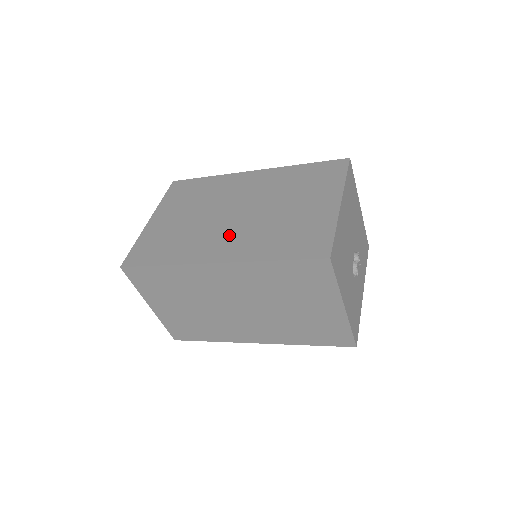
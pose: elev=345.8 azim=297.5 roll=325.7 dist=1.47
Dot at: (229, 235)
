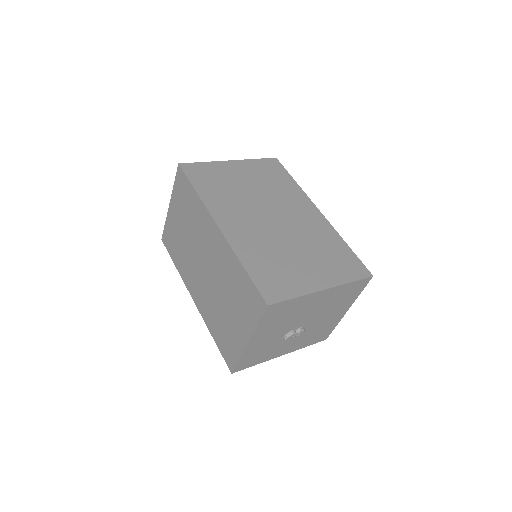
Dot at: (249, 224)
